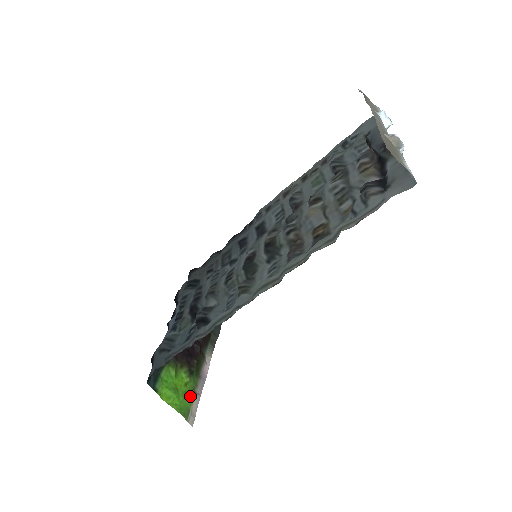
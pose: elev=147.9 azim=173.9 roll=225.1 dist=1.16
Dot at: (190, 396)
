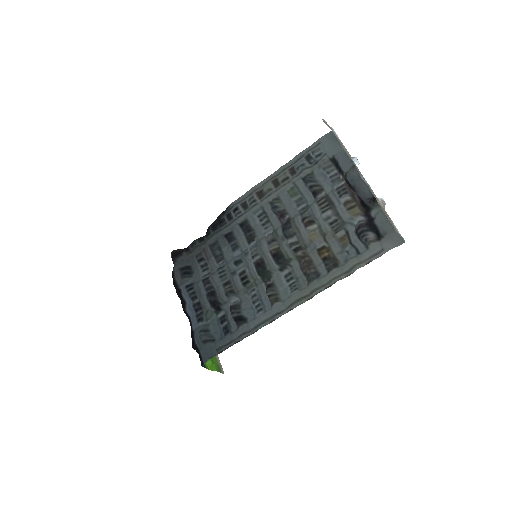
Dot at: occluded
